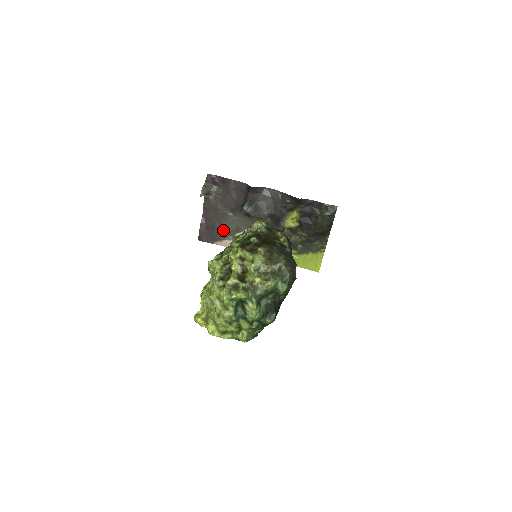
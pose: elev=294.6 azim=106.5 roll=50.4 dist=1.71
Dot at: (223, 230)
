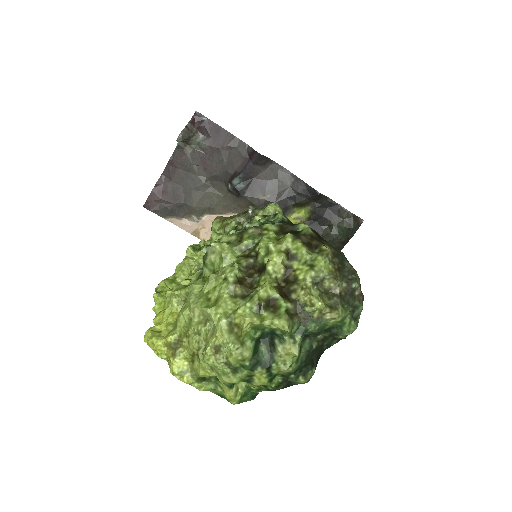
Dot at: (188, 203)
